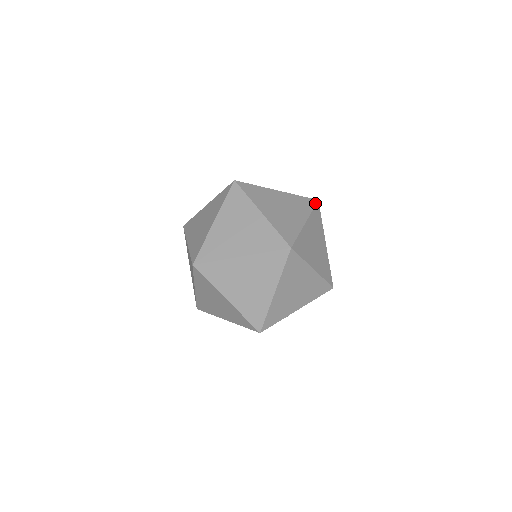
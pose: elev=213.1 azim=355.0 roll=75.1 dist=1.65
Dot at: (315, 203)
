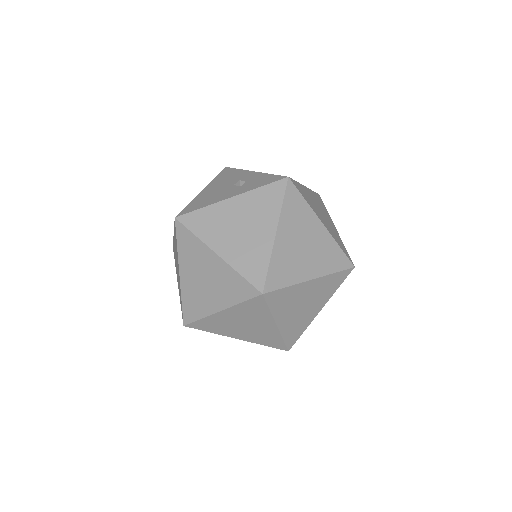
Dot at: occluded
